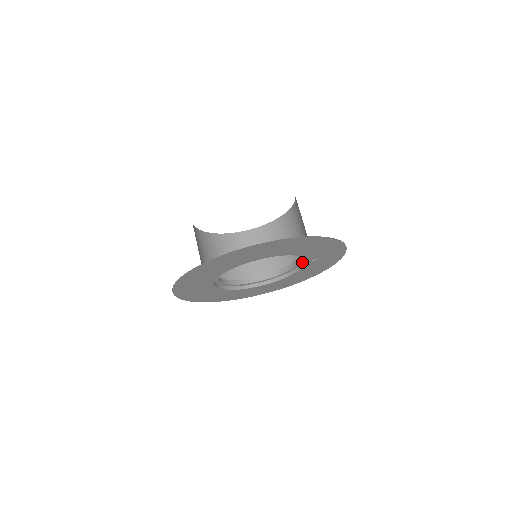
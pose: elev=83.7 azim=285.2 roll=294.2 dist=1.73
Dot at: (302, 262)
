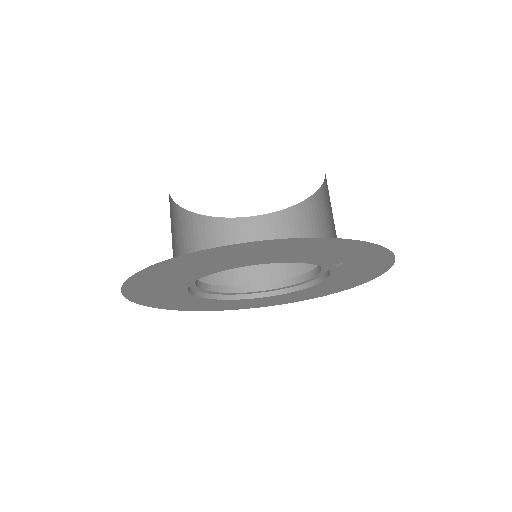
Dot at: occluded
